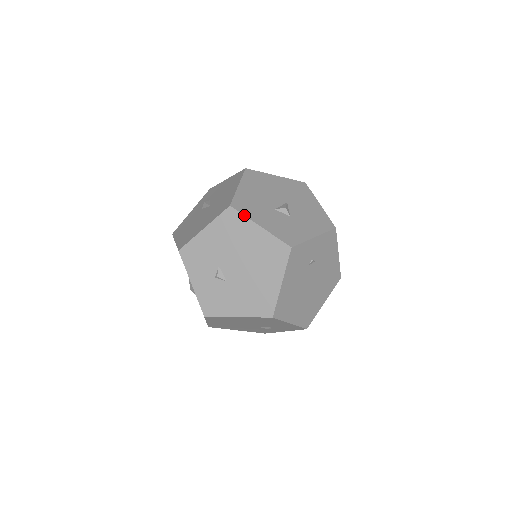
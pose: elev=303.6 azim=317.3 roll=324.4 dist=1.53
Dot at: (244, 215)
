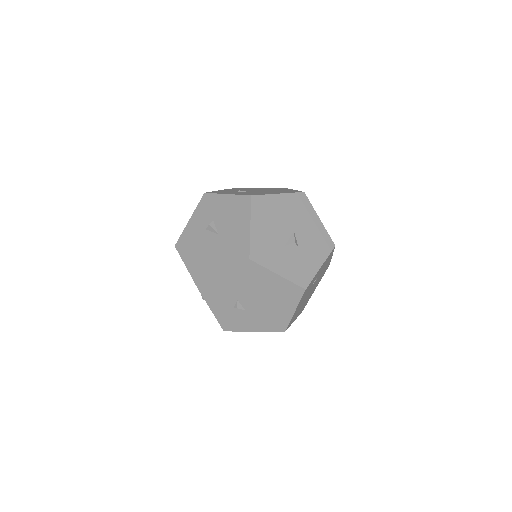
Dot at: (263, 266)
